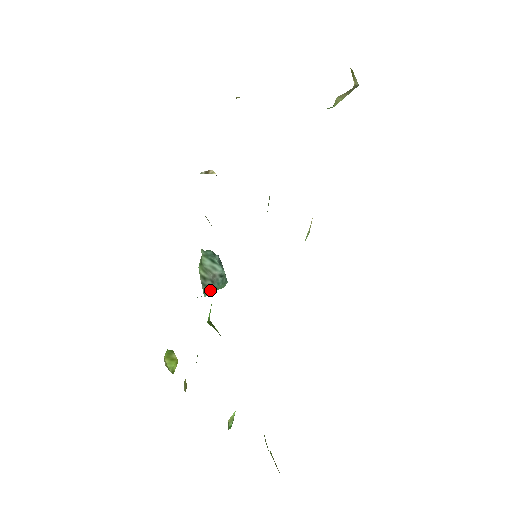
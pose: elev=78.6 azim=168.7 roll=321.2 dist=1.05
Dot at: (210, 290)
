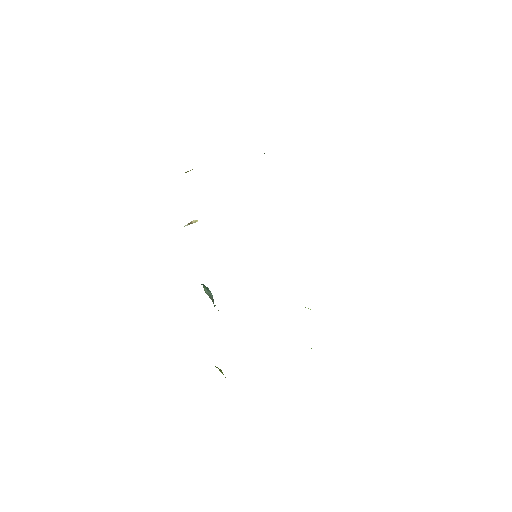
Dot at: occluded
